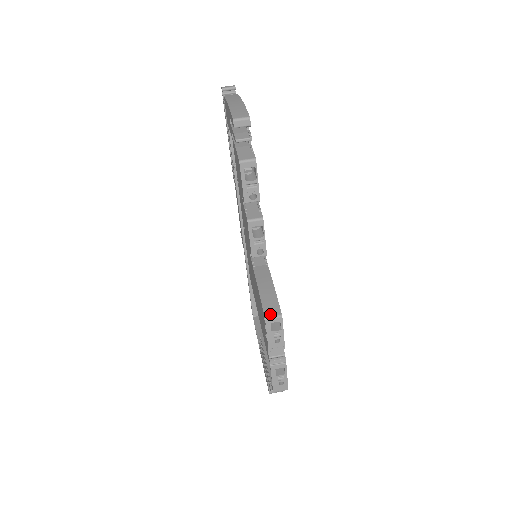
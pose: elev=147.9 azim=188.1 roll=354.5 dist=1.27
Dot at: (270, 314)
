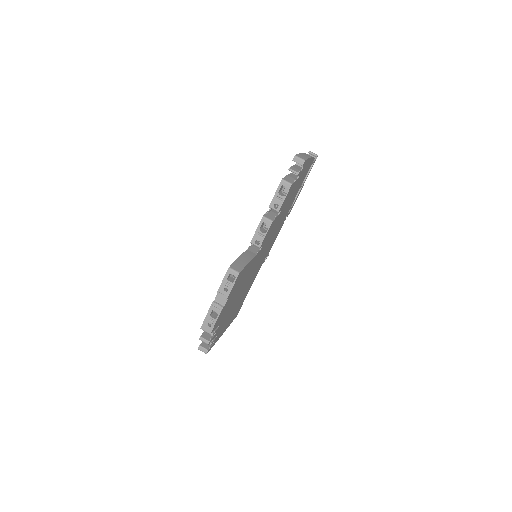
Dot at: (234, 268)
